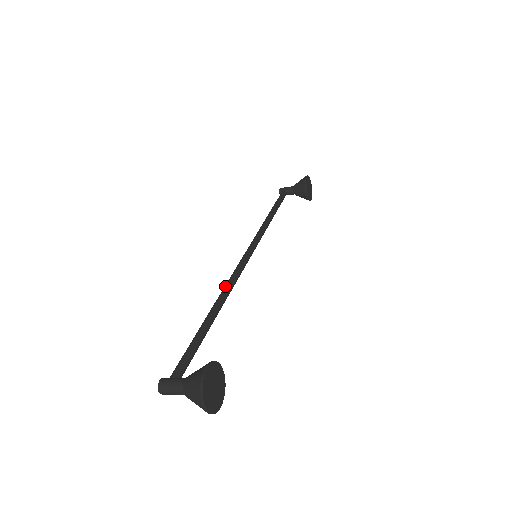
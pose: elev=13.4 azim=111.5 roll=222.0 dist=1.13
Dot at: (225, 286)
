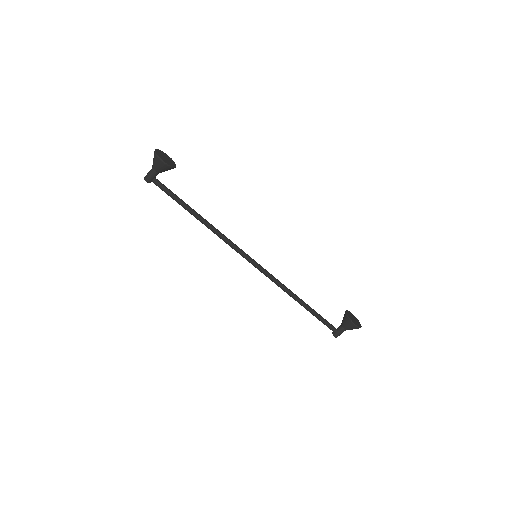
Dot at: (219, 234)
